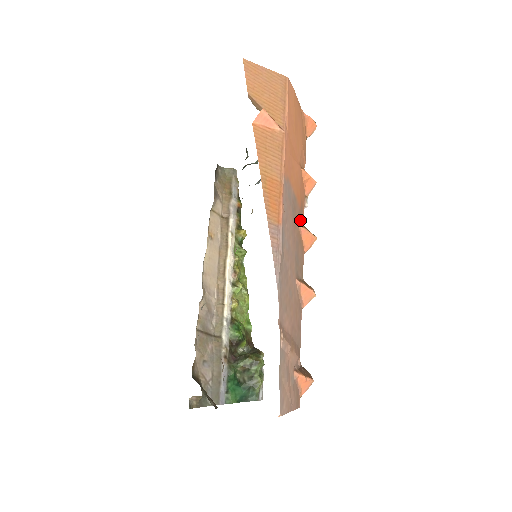
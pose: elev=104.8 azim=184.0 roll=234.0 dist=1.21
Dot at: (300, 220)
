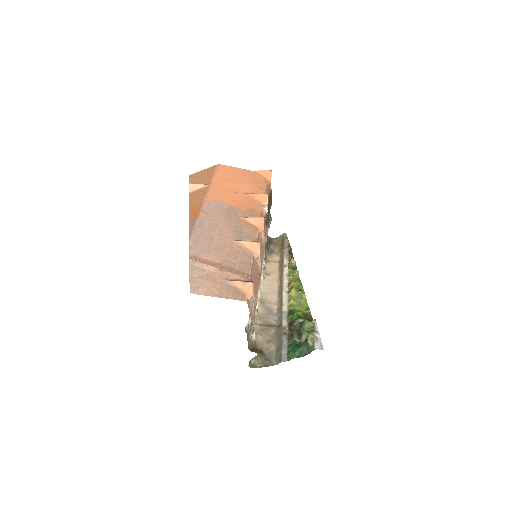
Dot at: (248, 216)
